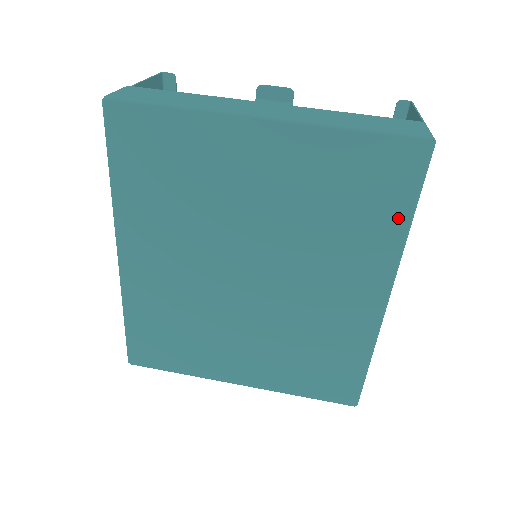
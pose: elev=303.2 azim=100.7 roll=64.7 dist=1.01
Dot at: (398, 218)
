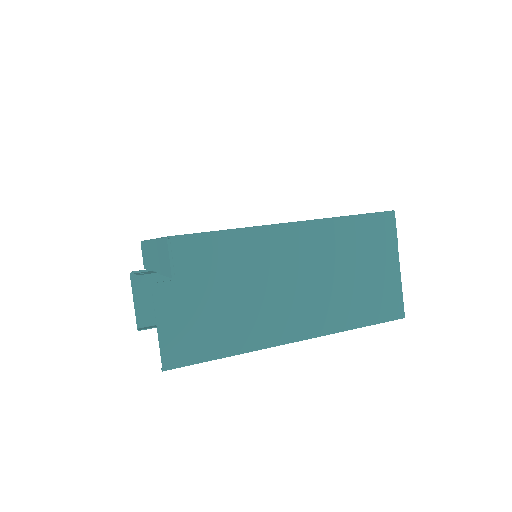
Dot at: occluded
